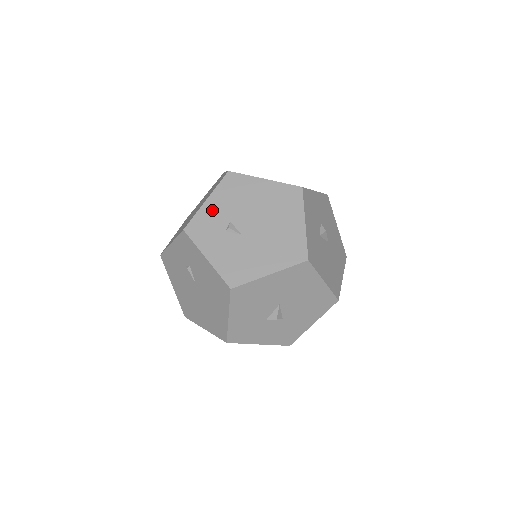
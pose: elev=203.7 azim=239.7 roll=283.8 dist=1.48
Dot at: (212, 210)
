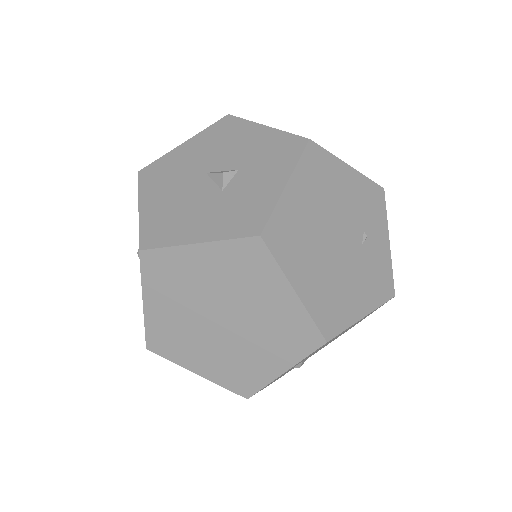
Dot at: occluded
